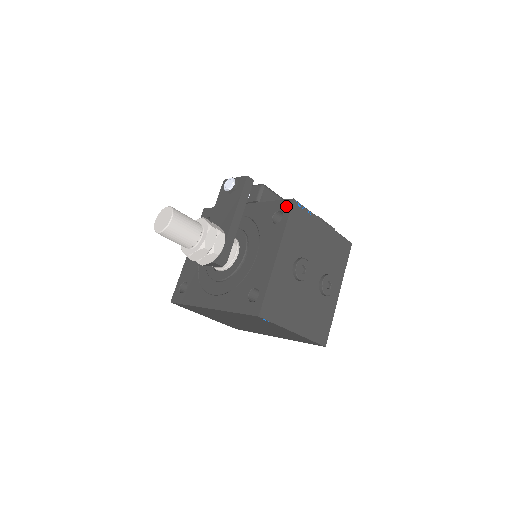
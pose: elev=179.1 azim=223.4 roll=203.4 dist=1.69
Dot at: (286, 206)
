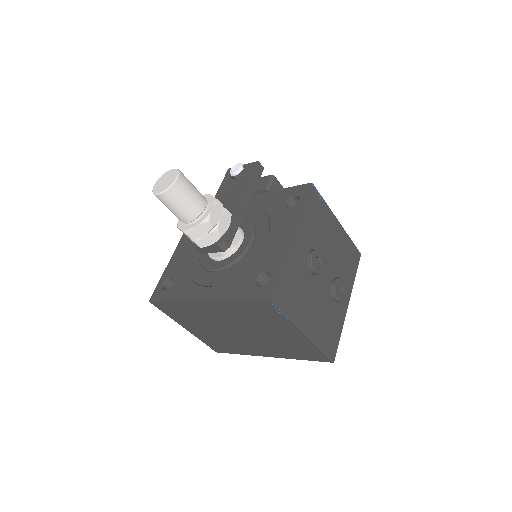
Dot at: (303, 190)
